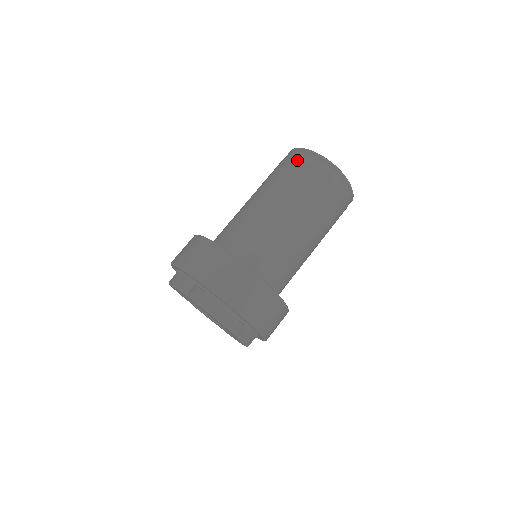
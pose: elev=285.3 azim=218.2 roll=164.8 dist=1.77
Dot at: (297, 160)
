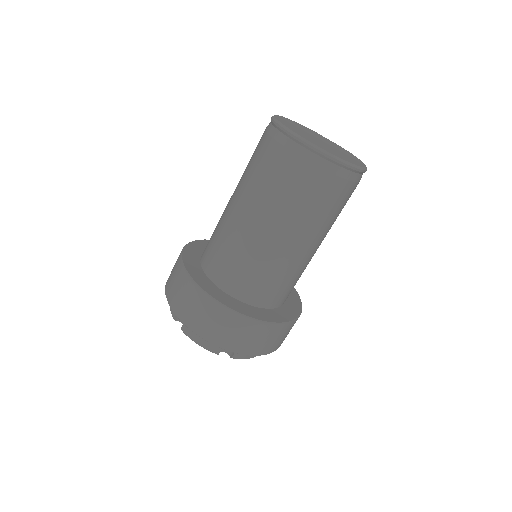
Dot at: (266, 141)
